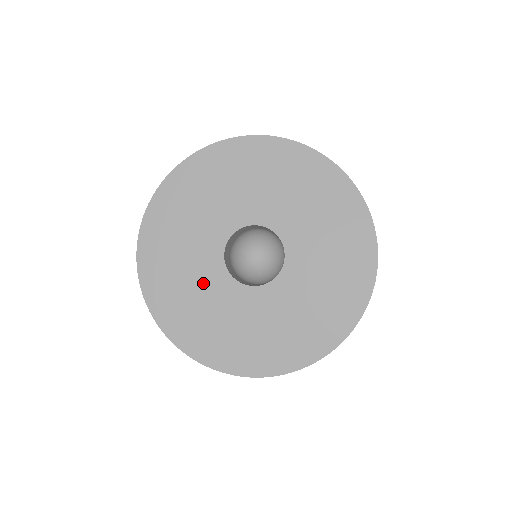
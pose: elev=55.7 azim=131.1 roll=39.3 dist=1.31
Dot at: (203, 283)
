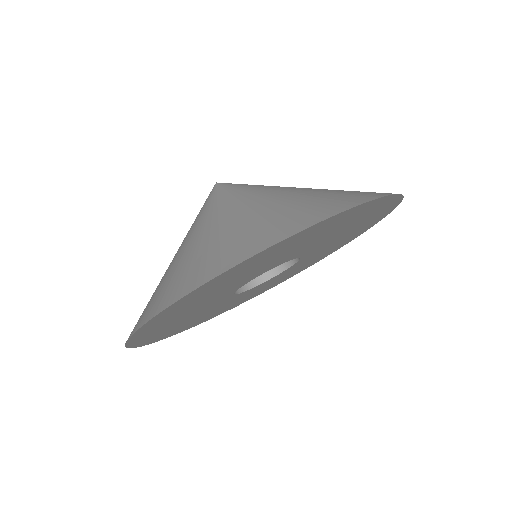
Dot at: occluded
